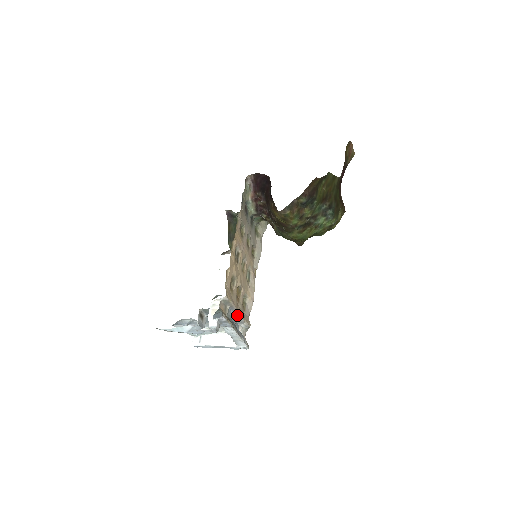
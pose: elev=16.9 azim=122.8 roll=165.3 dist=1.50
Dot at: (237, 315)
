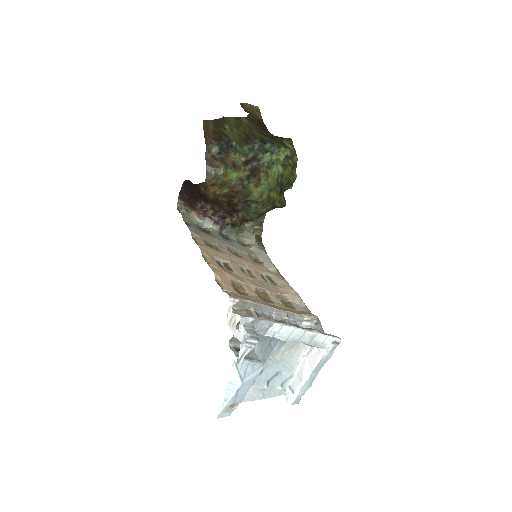
Dot at: (280, 314)
